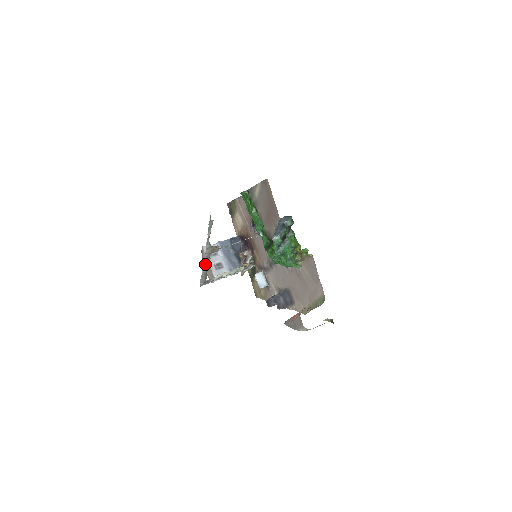
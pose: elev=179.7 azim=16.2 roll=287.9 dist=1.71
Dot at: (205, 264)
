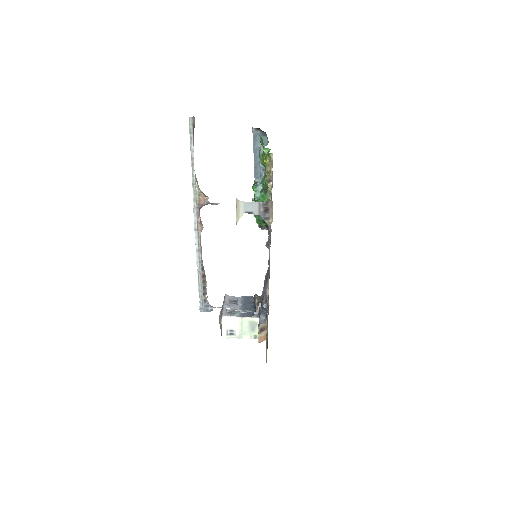
Dot at: (197, 234)
